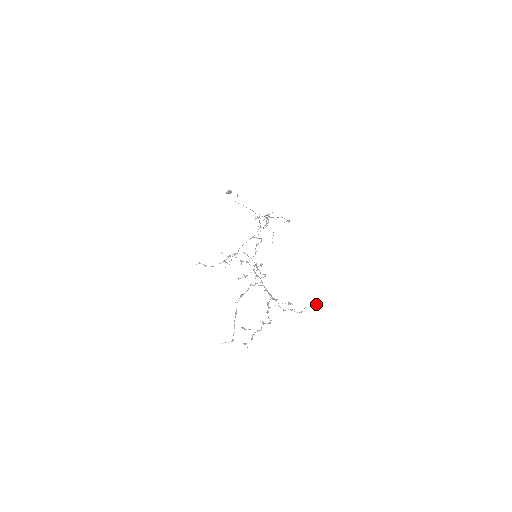
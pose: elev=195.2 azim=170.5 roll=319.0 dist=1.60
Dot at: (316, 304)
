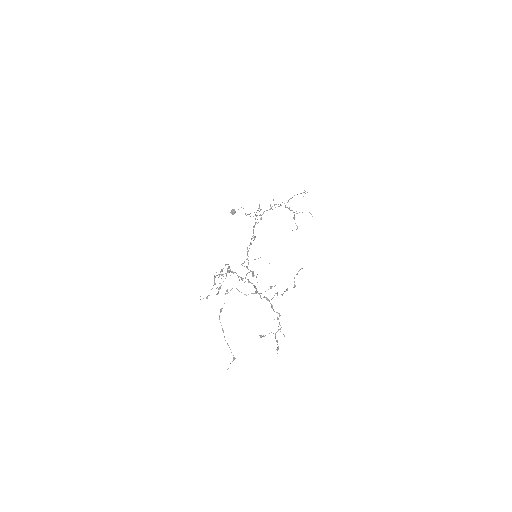
Dot at: (300, 269)
